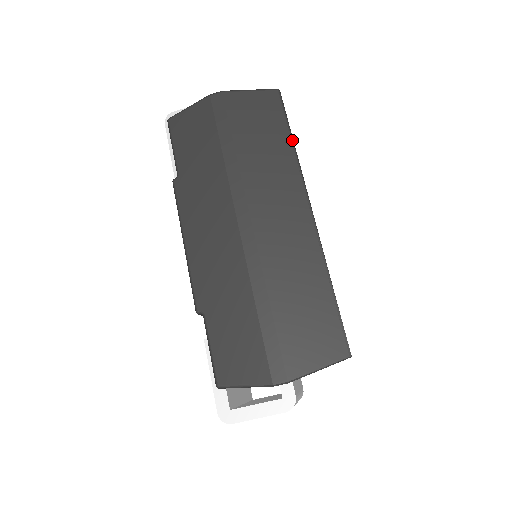
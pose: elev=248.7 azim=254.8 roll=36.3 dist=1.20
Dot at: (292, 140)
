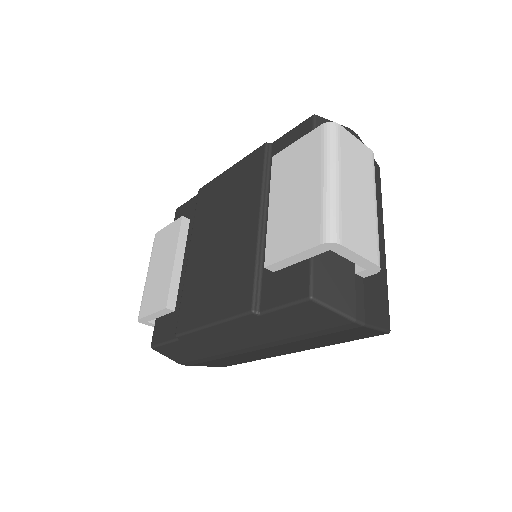
Dot at: occluded
